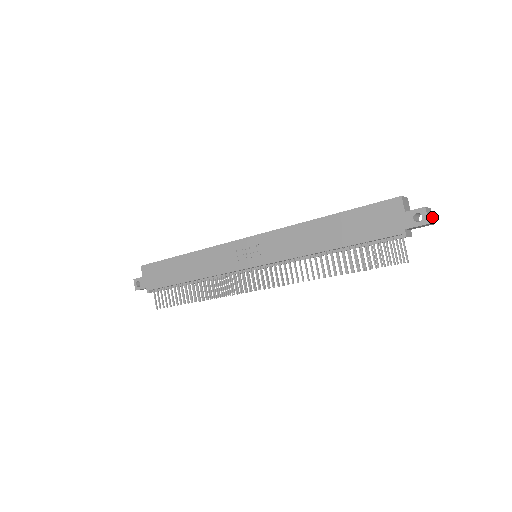
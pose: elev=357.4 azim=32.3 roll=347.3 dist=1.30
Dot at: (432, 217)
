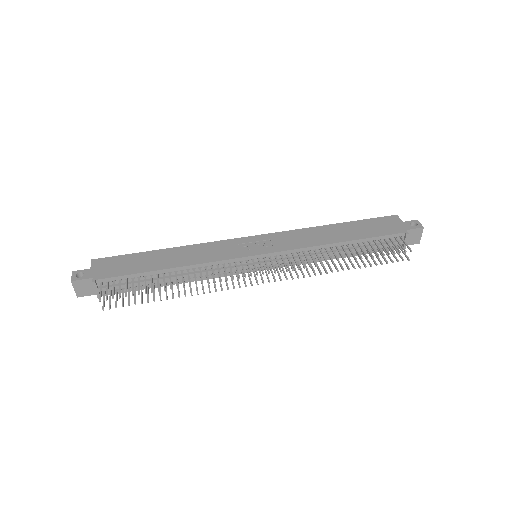
Dot at: occluded
